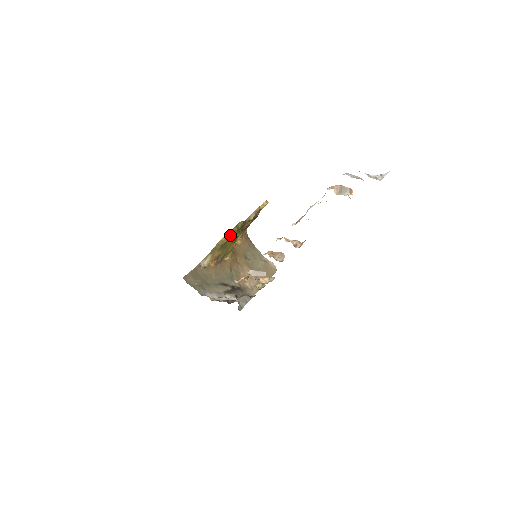
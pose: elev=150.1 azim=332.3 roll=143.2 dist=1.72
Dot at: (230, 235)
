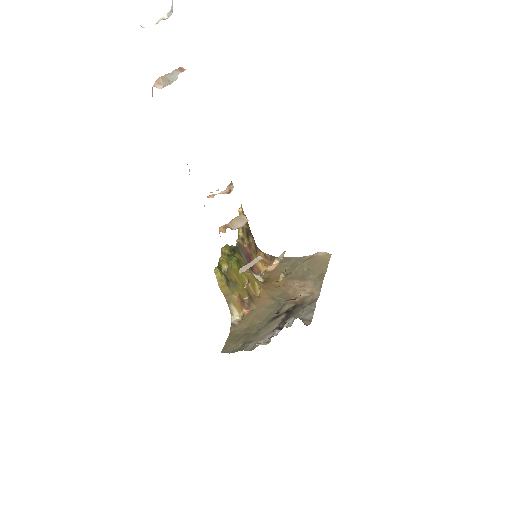
Dot at: (223, 267)
